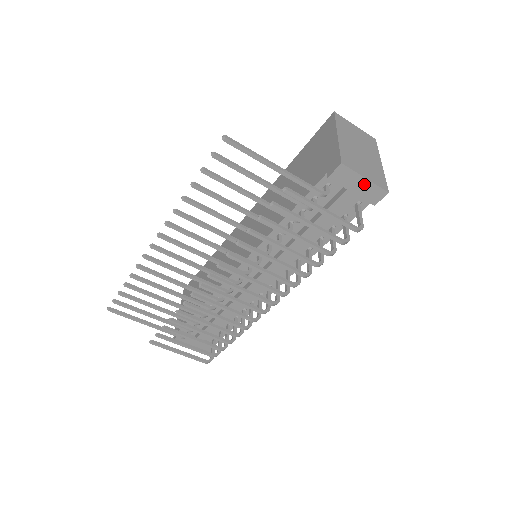
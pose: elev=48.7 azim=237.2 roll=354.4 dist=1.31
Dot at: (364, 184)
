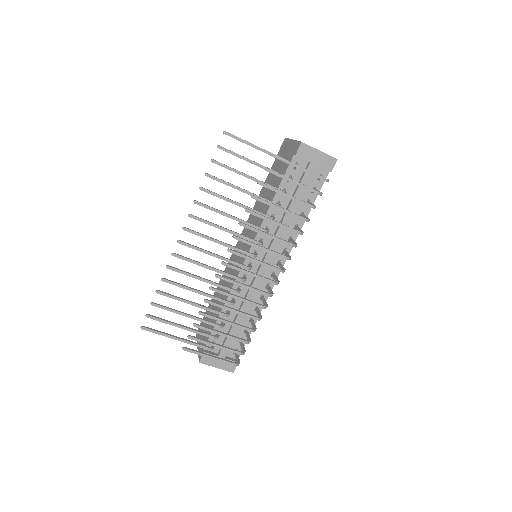
Dot at: (320, 156)
